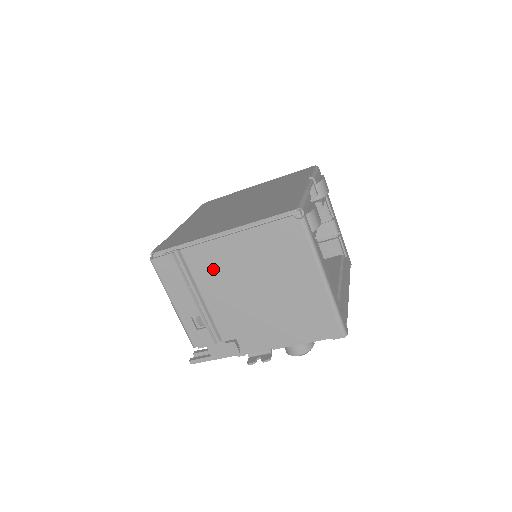
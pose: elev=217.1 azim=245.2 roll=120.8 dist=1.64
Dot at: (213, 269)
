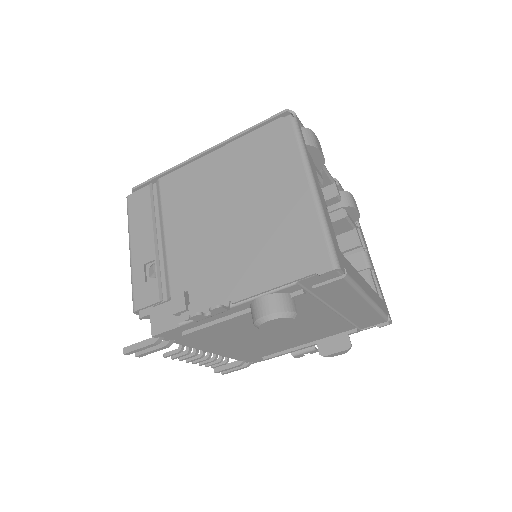
Dot at: (186, 195)
